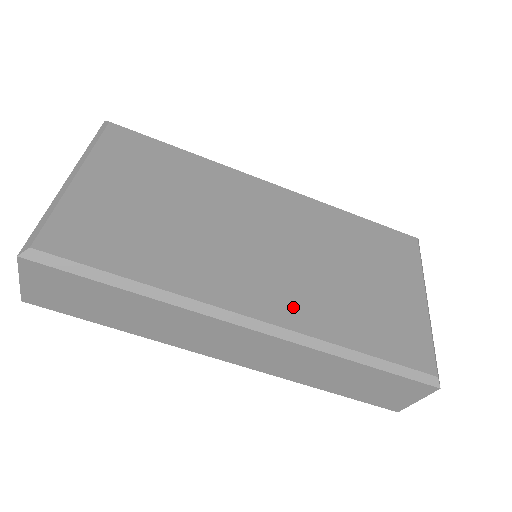
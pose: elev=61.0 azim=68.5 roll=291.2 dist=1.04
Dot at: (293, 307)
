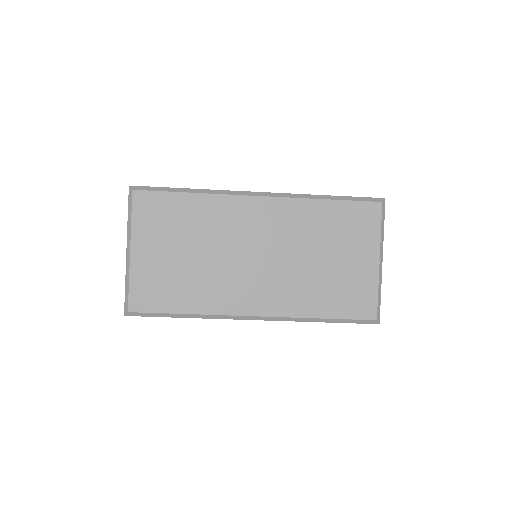
Dot at: (279, 301)
